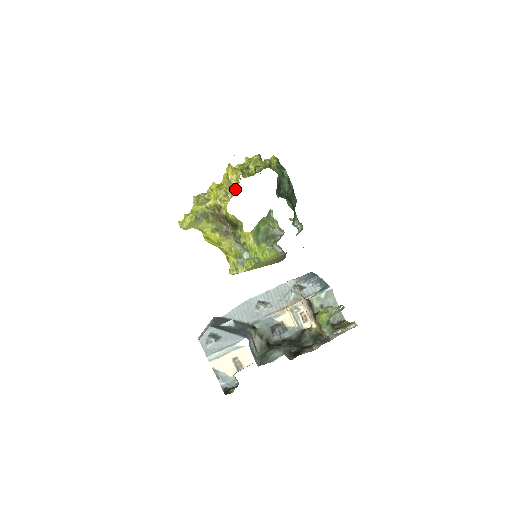
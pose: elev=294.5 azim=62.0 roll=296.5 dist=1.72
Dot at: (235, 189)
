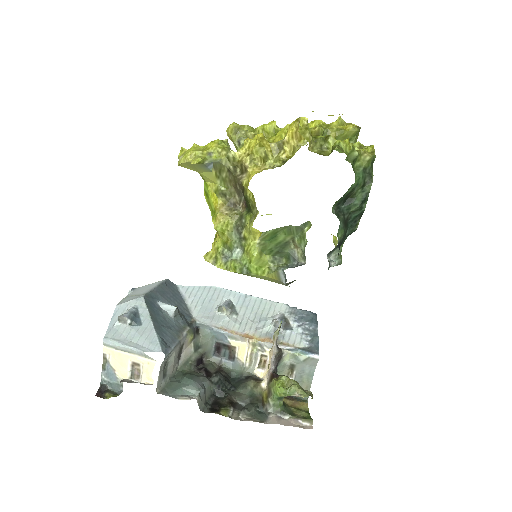
Dot at: (282, 160)
